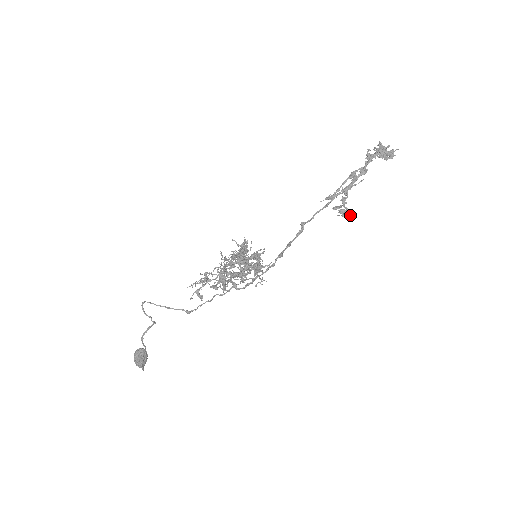
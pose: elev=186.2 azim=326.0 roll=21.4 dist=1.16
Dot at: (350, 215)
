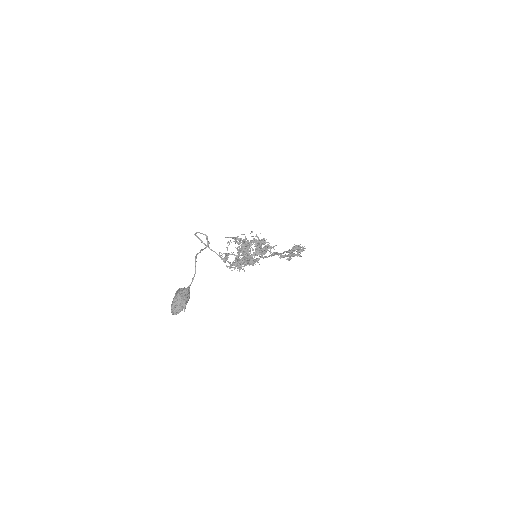
Dot at: occluded
